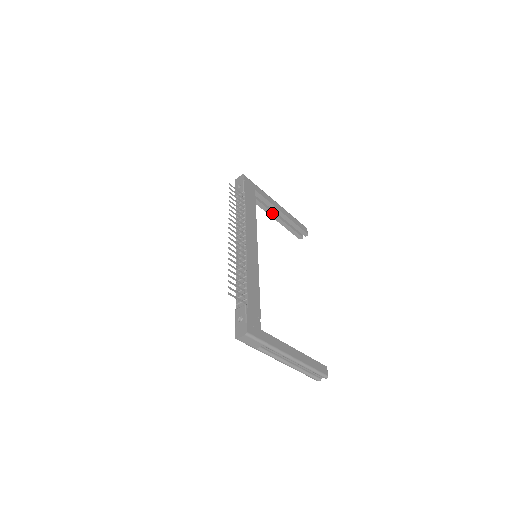
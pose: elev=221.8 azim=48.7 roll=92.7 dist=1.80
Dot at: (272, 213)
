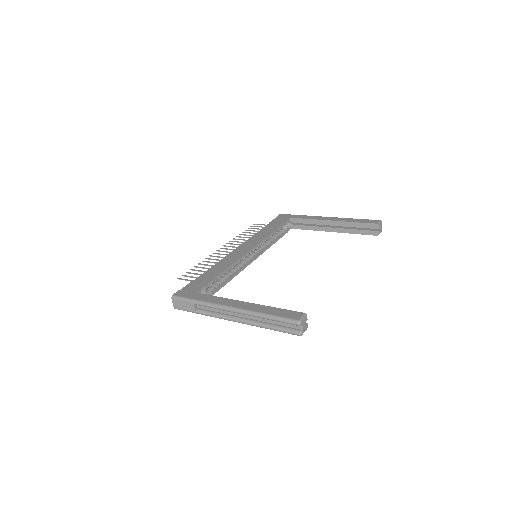
Dot at: (325, 228)
